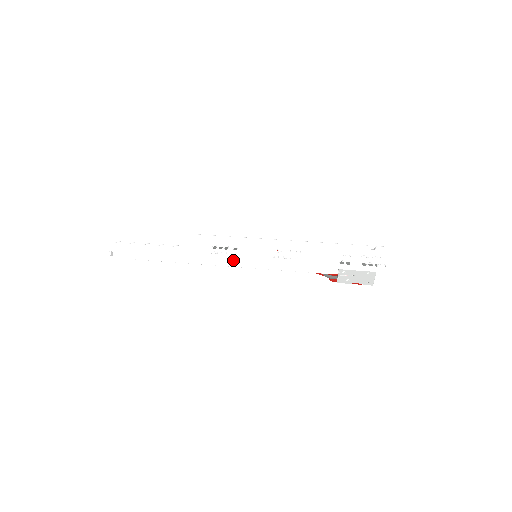
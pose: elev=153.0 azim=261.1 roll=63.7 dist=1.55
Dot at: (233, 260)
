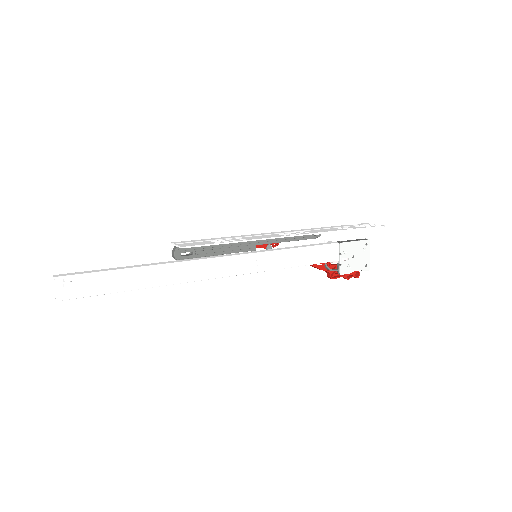
Dot at: (246, 240)
